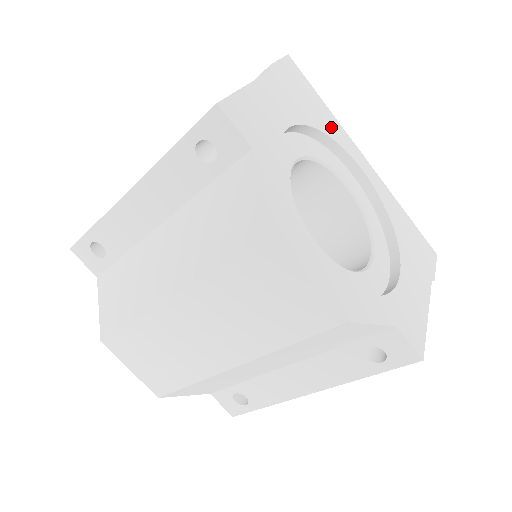
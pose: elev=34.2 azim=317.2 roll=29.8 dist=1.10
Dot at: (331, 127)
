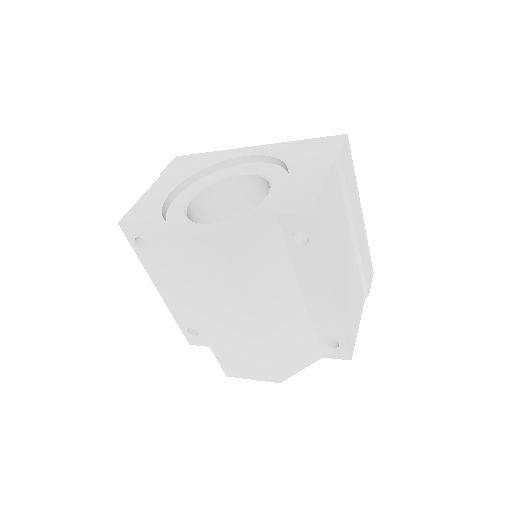
Dot at: (214, 159)
